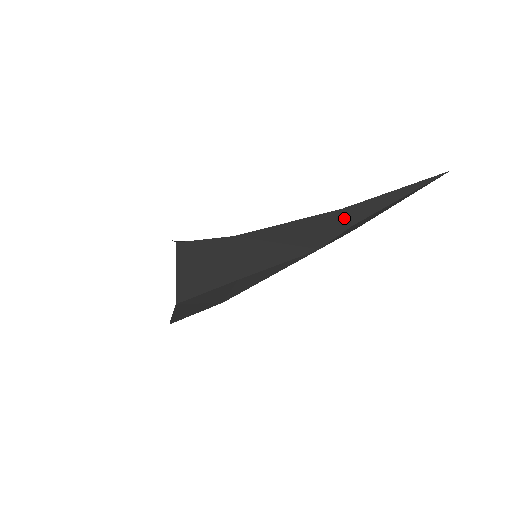
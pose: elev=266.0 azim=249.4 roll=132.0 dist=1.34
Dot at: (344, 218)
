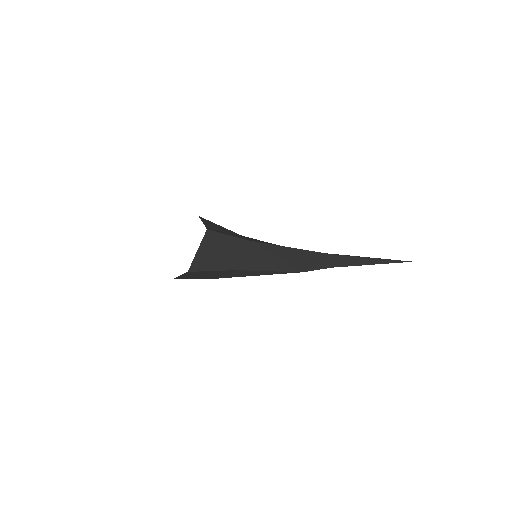
Dot at: (330, 260)
